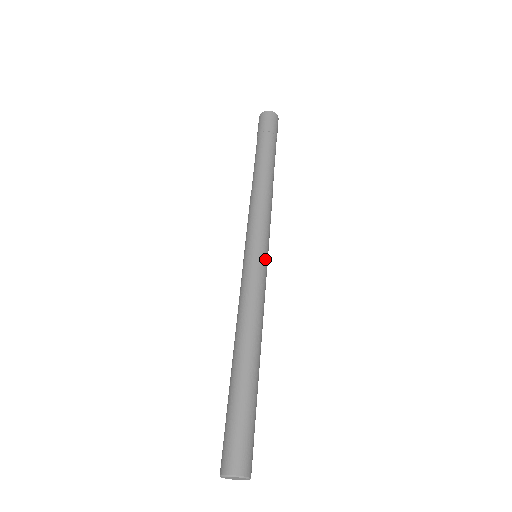
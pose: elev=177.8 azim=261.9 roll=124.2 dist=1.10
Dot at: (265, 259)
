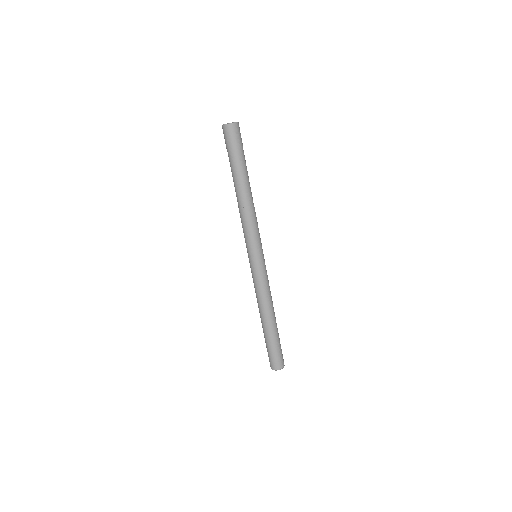
Dot at: (264, 259)
